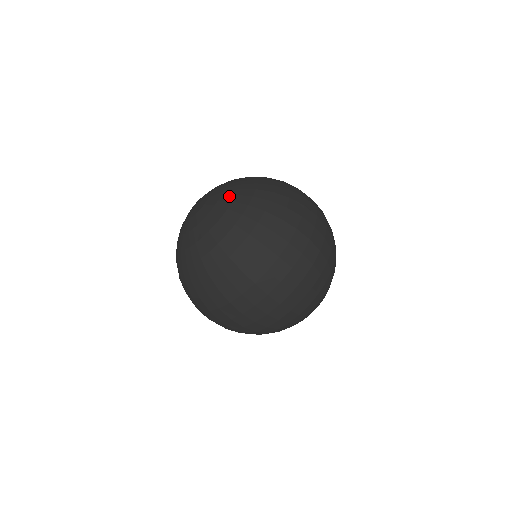
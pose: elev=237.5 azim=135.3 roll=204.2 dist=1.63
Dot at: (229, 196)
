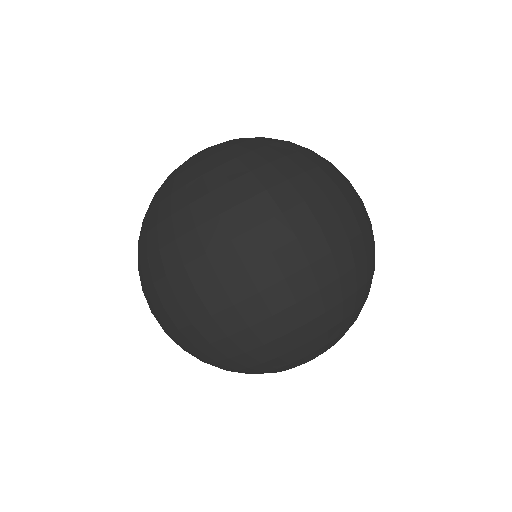
Dot at: occluded
